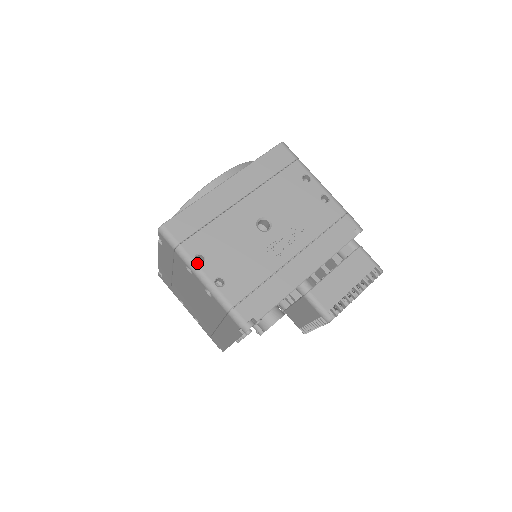
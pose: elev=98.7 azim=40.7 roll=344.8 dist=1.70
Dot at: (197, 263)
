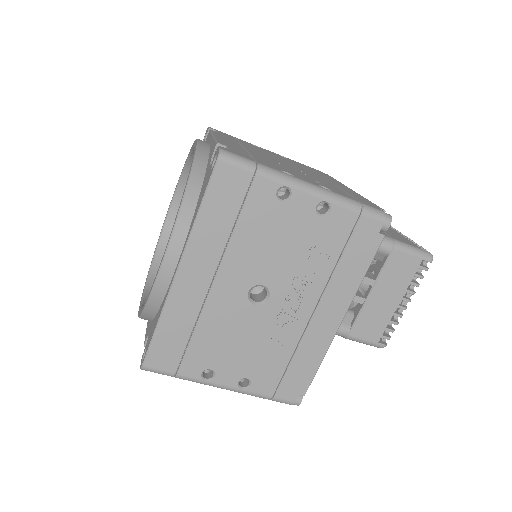
Dot at: (208, 381)
